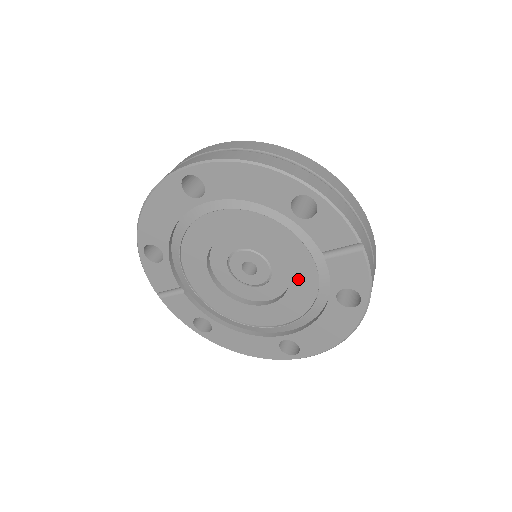
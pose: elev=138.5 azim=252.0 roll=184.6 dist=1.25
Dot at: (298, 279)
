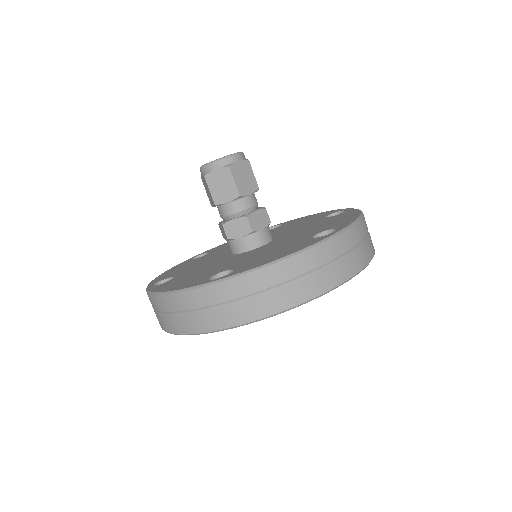
Dot at: occluded
